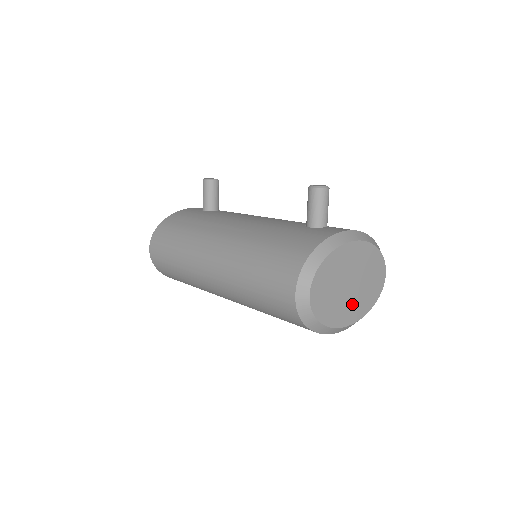
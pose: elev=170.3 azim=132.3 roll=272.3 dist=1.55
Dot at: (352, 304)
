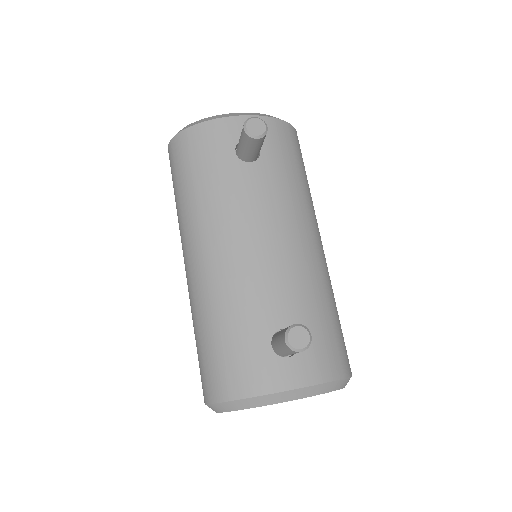
Dot at: occluded
